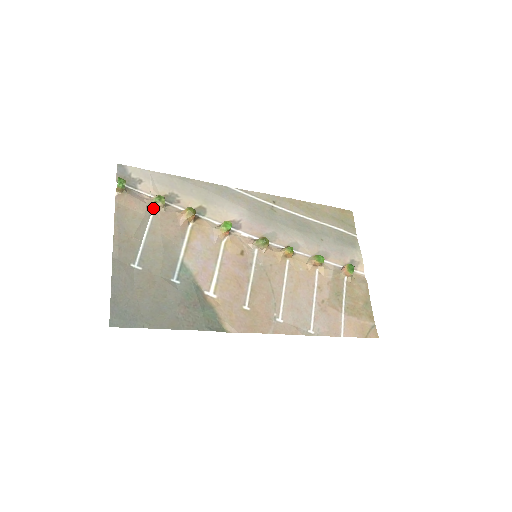
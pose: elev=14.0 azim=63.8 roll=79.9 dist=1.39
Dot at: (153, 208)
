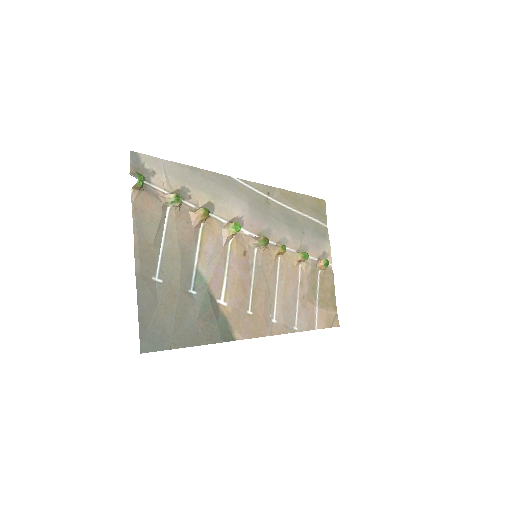
Dot at: (168, 207)
